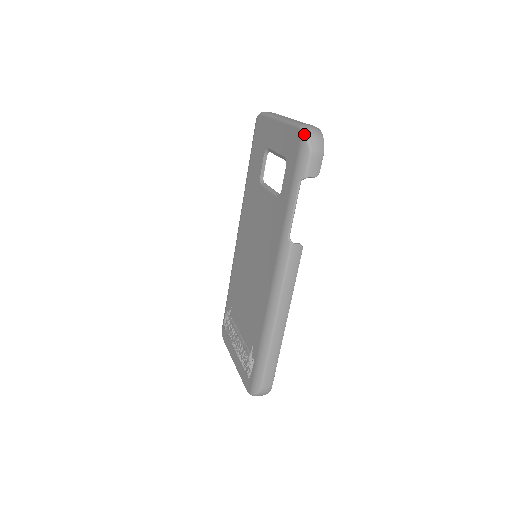
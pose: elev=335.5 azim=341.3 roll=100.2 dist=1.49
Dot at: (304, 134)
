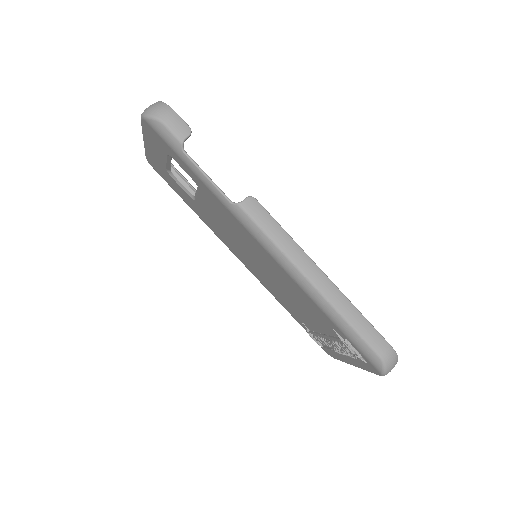
Dot at: (144, 117)
